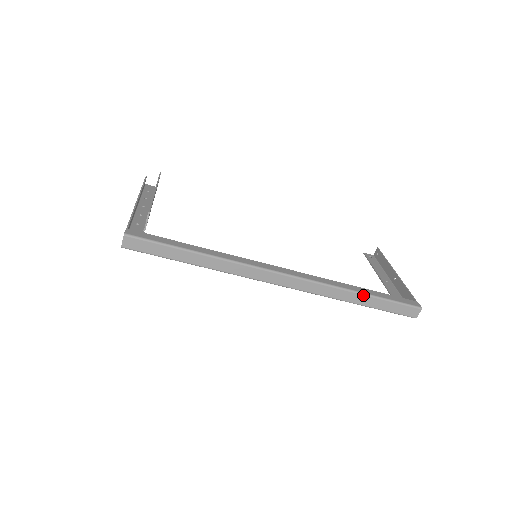
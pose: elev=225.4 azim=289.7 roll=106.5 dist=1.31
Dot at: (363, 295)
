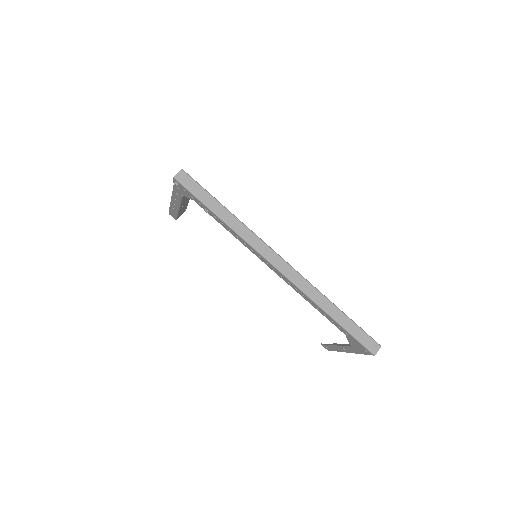
Dot at: (337, 308)
